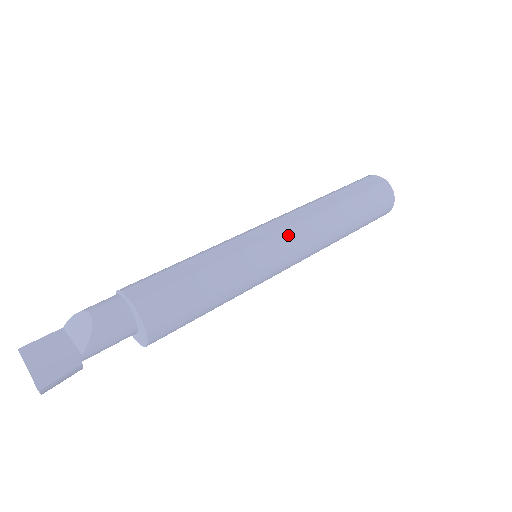
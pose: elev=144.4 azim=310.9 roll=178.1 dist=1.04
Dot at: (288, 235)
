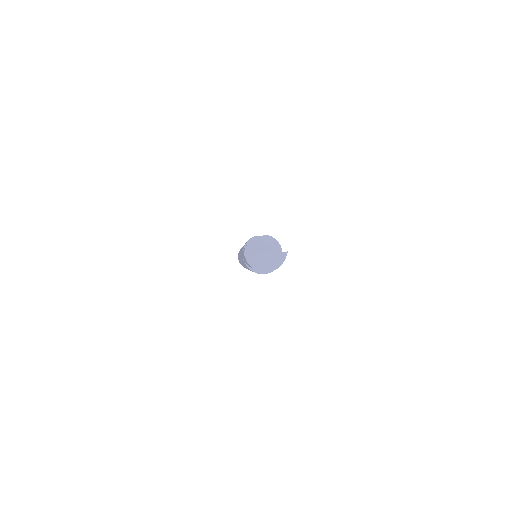
Dot at: occluded
